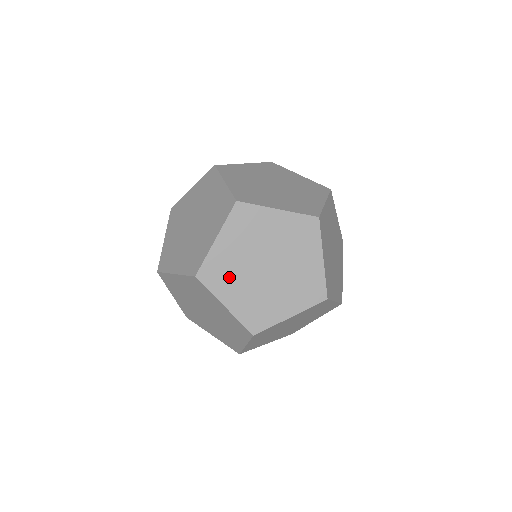
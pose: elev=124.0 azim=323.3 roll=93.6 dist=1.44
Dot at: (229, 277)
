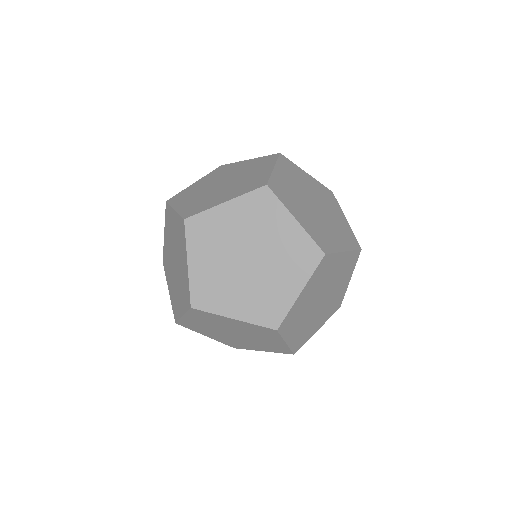
Dot at: (292, 199)
